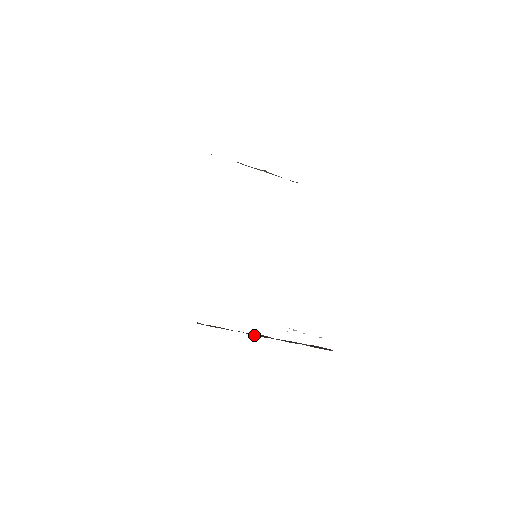
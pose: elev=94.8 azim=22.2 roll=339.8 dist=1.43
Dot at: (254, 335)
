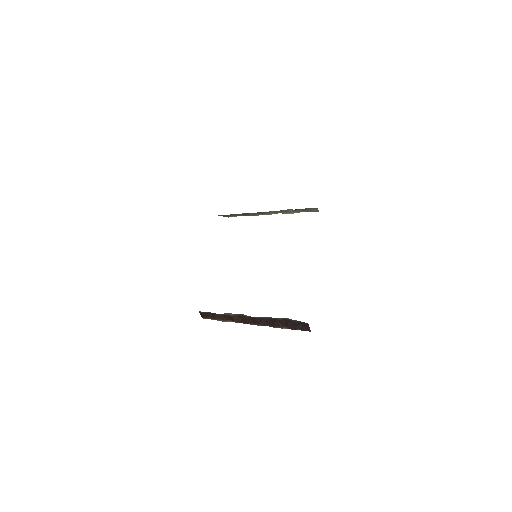
Dot at: (240, 322)
